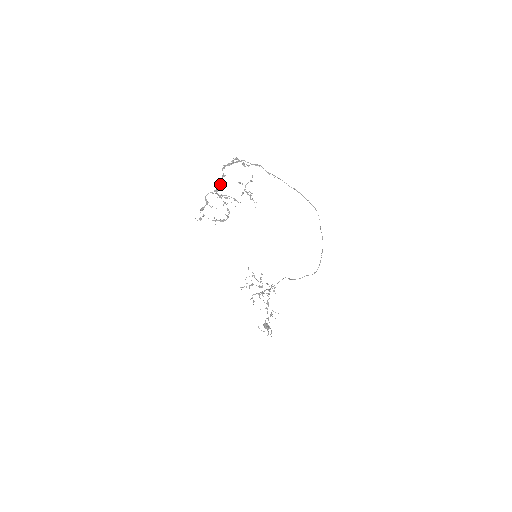
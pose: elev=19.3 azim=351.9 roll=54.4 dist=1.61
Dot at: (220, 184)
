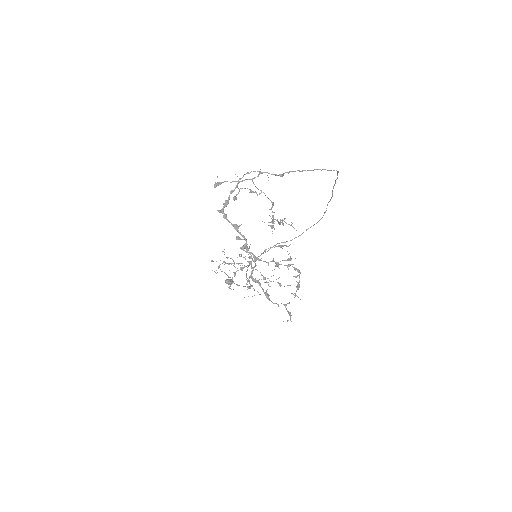
Dot at: (246, 243)
